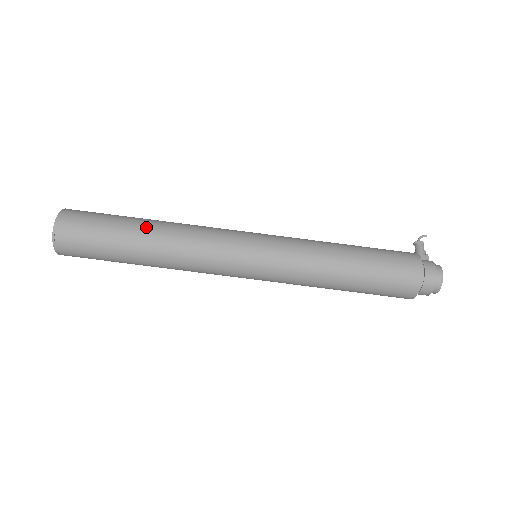
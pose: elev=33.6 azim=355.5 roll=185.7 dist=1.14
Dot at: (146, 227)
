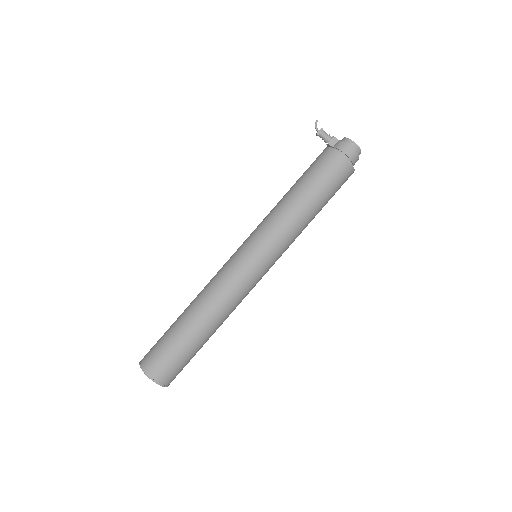
Dot at: (195, 323)
